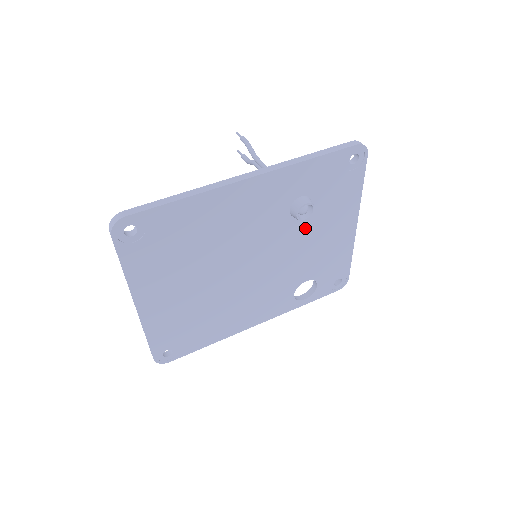
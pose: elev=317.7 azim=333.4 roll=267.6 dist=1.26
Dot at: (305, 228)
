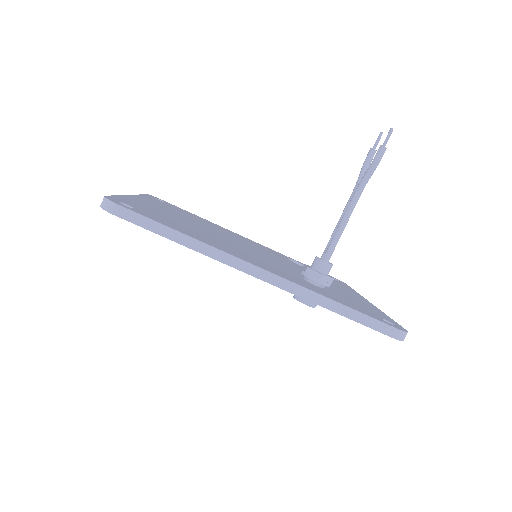
Dot at: occluded
